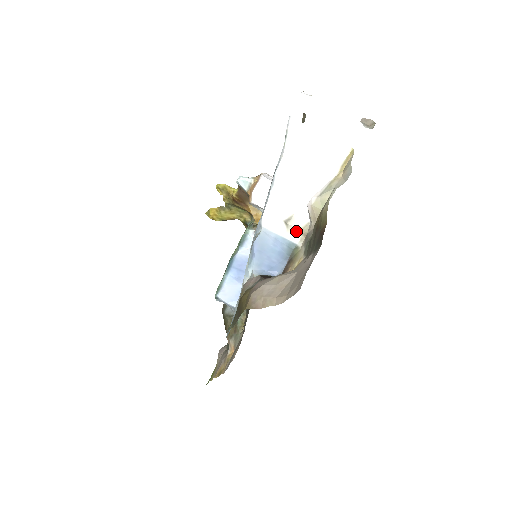
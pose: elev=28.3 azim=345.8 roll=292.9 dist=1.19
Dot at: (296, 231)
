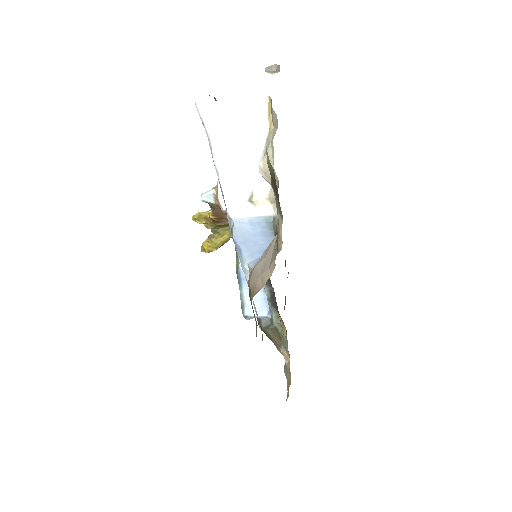
Dot at: (264, 203)
